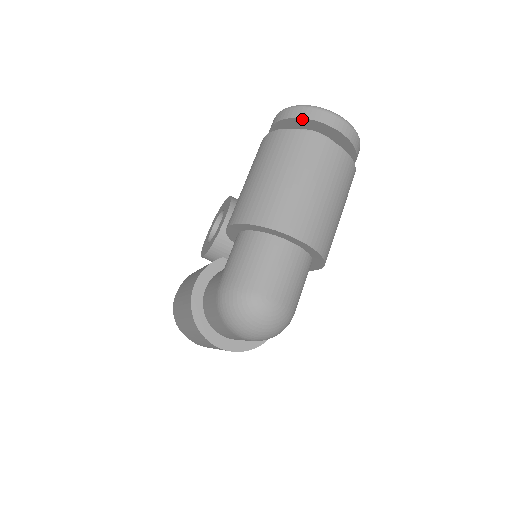
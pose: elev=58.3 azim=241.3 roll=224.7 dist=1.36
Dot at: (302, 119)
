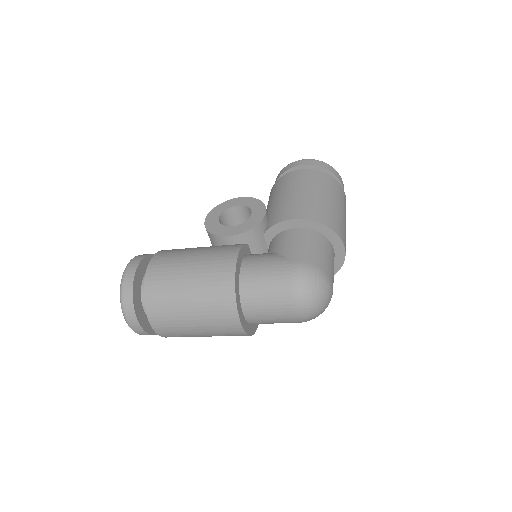
Dot at: (331, 173)
